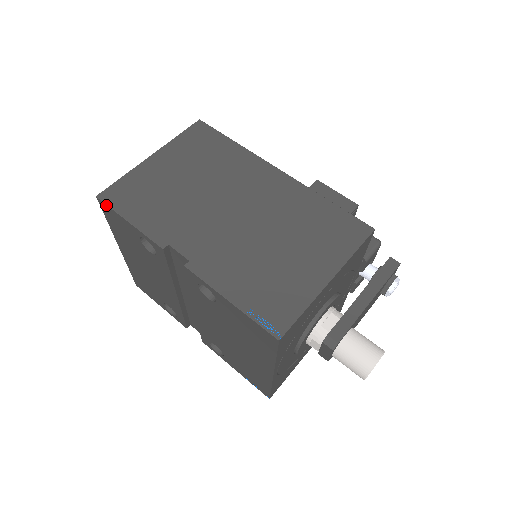
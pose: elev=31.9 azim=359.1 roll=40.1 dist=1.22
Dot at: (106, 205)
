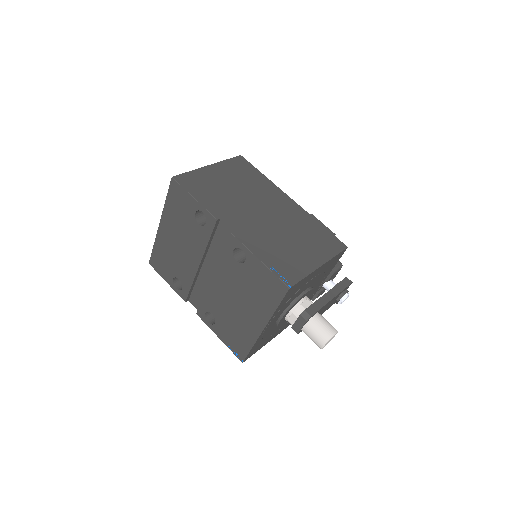
Dot at: (178, 184)
